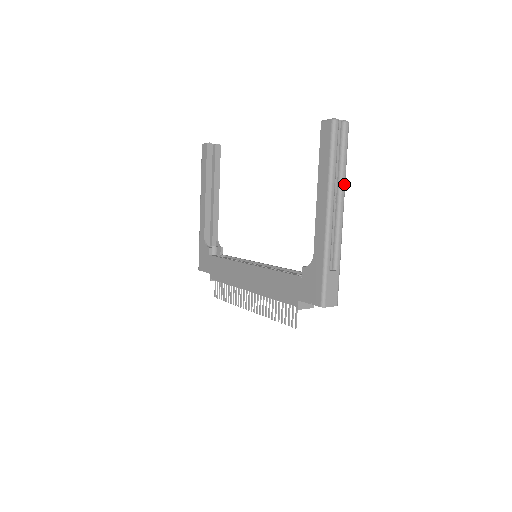
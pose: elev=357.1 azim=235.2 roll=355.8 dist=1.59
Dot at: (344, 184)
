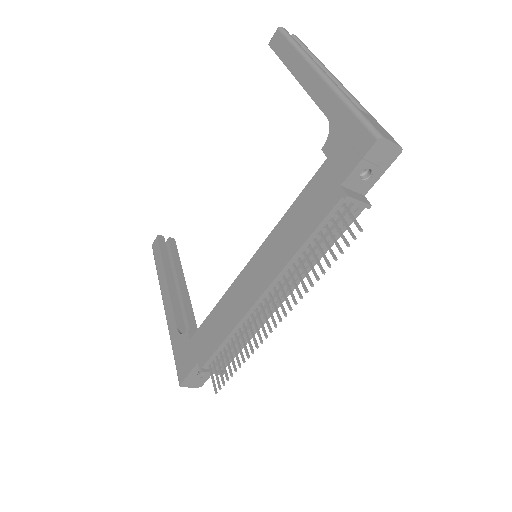
Dot at: (322, 64)
